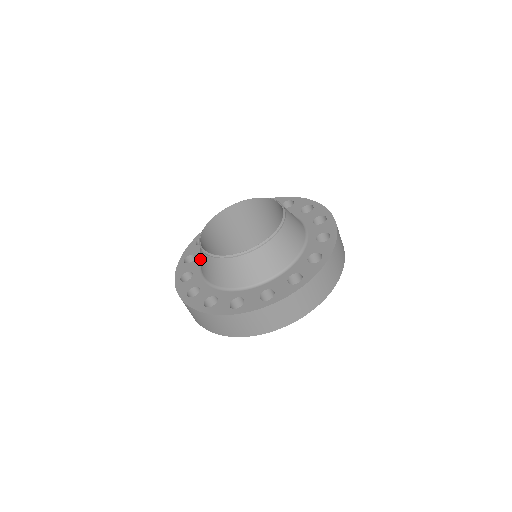
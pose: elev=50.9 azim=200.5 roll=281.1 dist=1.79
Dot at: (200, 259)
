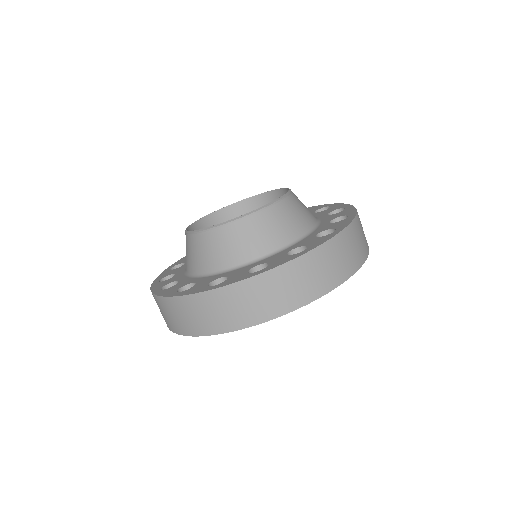
Dot at: occluded
